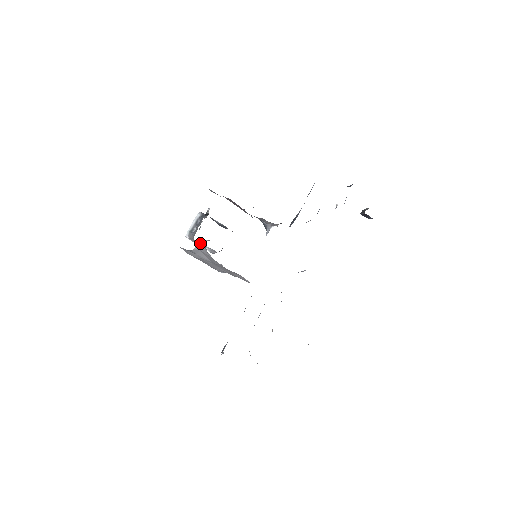
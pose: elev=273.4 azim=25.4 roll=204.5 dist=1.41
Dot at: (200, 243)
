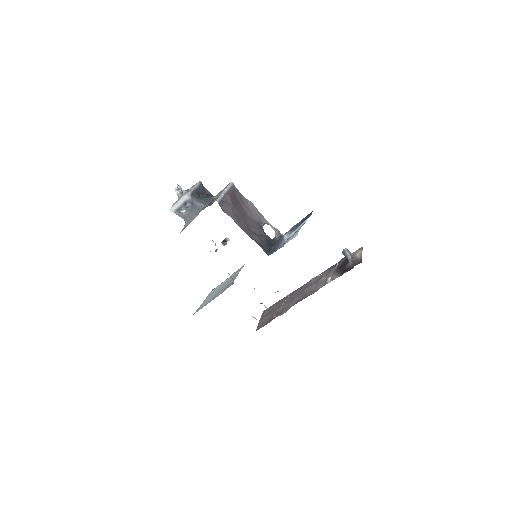
Dot at: occluded
